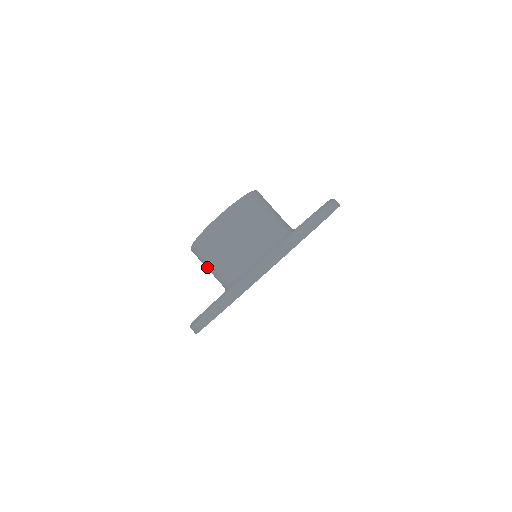
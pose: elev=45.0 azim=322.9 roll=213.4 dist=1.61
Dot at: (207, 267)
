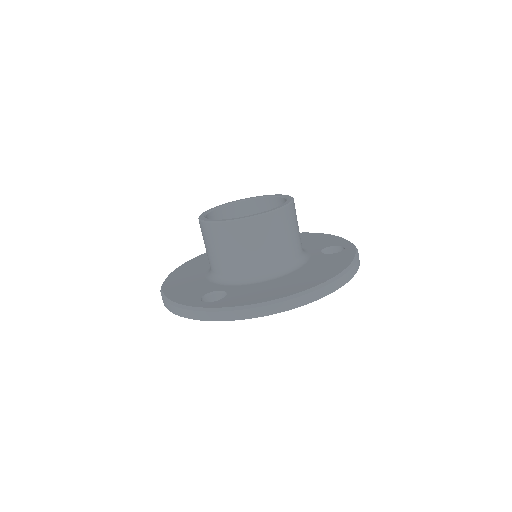
Dot at: (206, 246)
